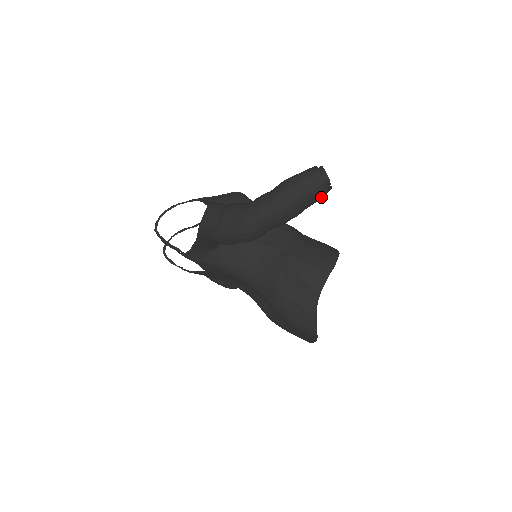
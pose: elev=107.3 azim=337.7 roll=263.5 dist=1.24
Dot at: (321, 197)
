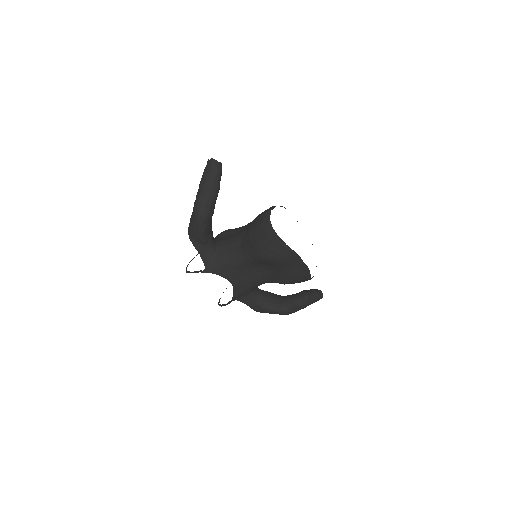
Dot at: (219, 170)
